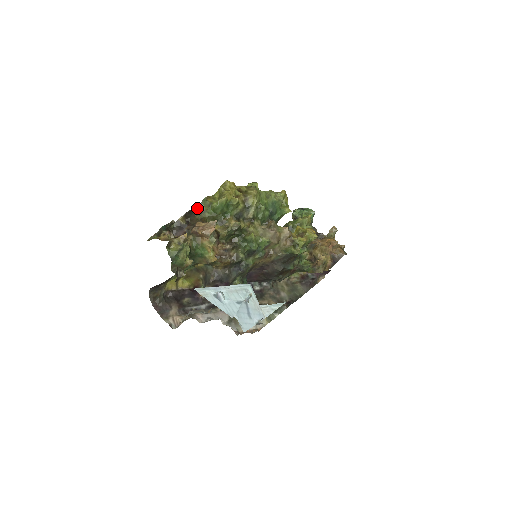
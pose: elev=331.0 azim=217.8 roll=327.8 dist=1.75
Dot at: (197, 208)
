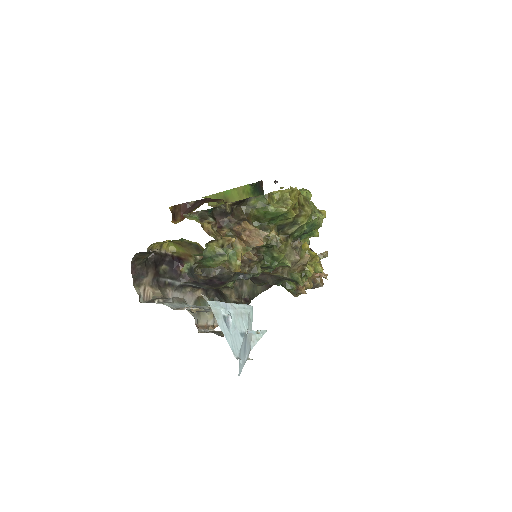
Dot at: (250, 199)
